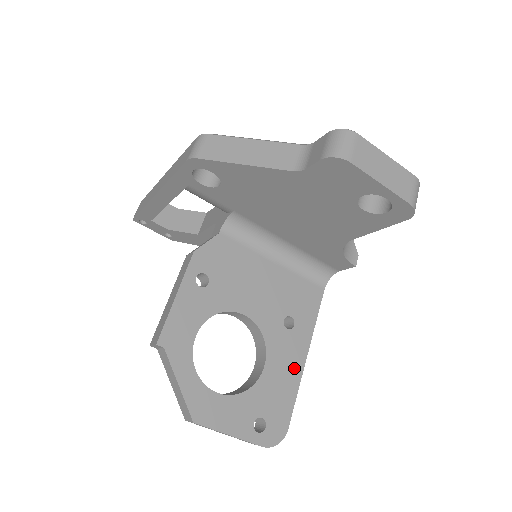
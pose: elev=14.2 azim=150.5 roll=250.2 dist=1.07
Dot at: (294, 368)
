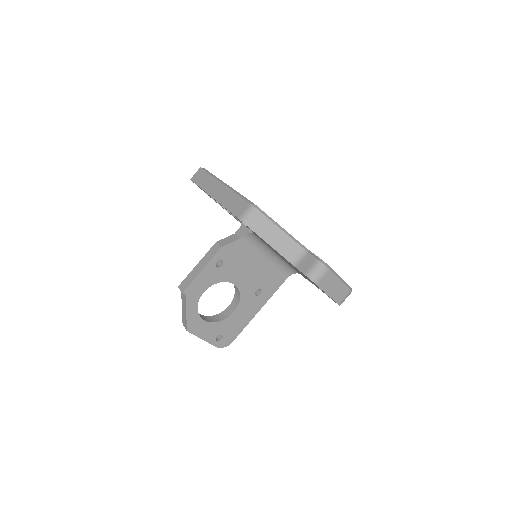
Dot at: (250, 315)
